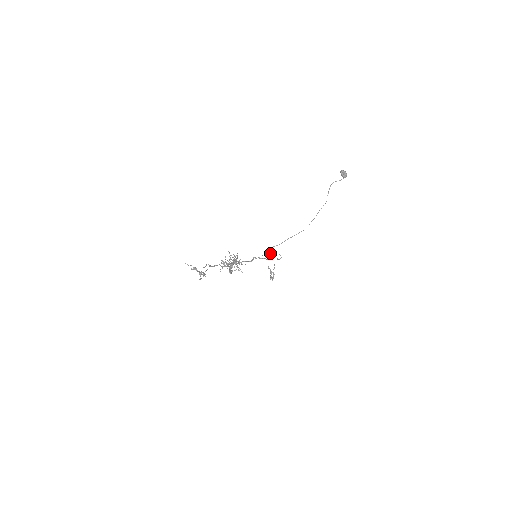
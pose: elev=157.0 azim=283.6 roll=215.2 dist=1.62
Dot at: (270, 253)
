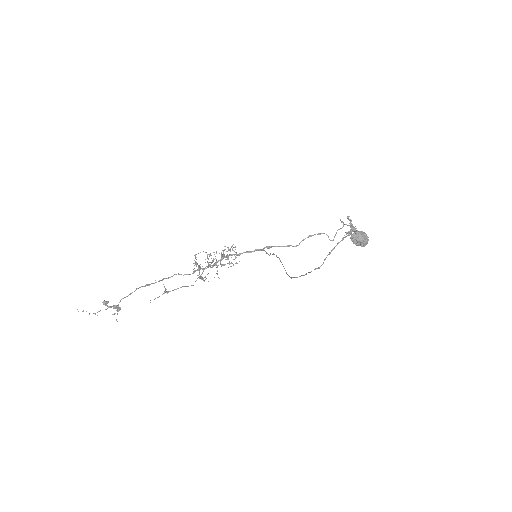
Dot at: occluded
